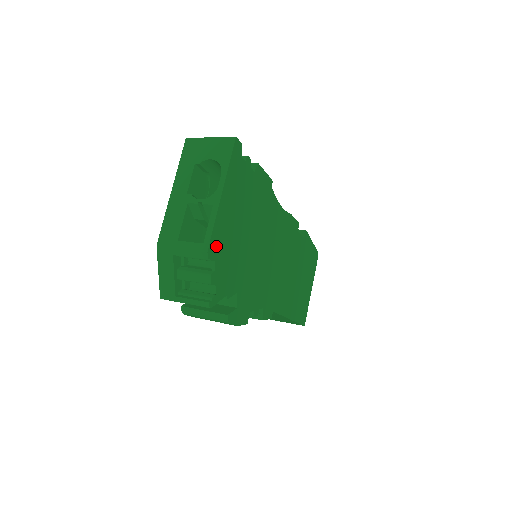
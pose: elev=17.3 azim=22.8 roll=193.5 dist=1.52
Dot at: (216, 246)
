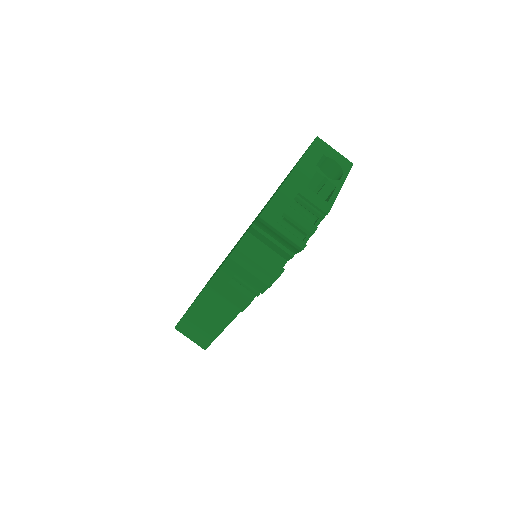
Dot at: occluded
